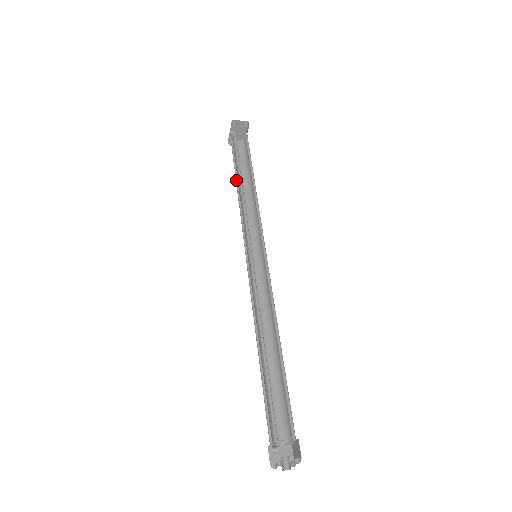
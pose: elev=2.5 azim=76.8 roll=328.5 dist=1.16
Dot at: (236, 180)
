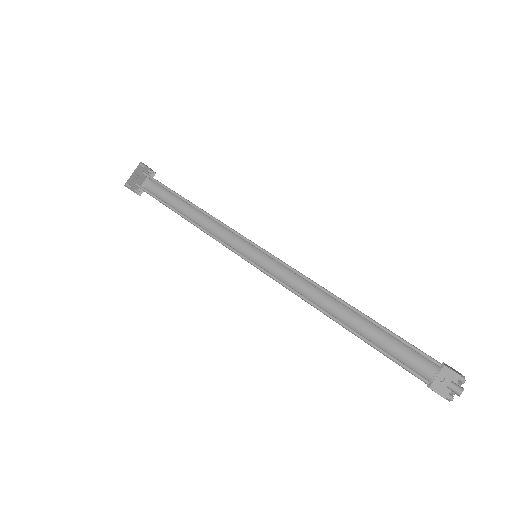
Dot at: occluded
